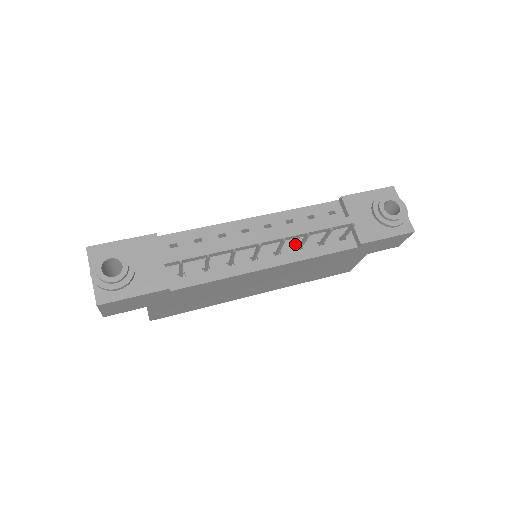
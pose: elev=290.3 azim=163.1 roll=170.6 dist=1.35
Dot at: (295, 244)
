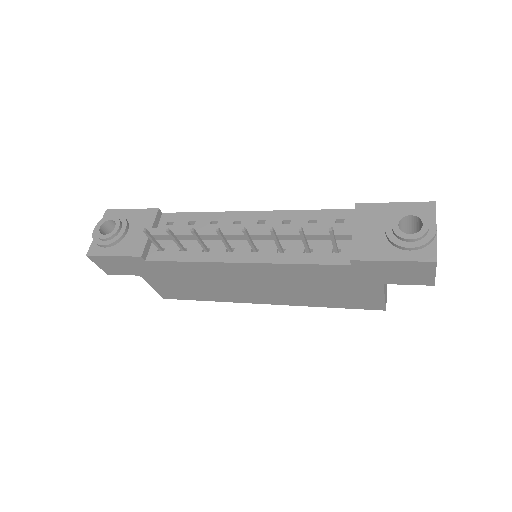
Dot at: occluded
